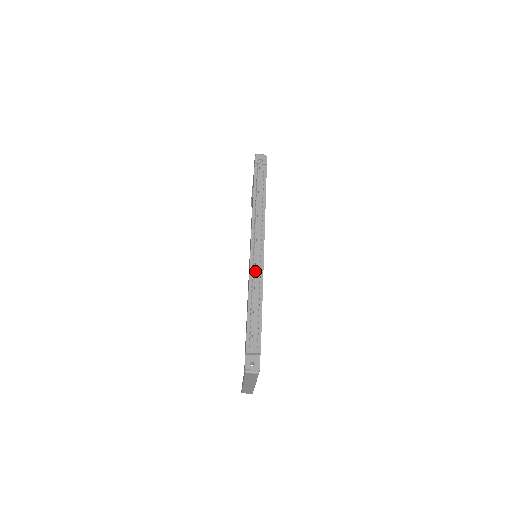
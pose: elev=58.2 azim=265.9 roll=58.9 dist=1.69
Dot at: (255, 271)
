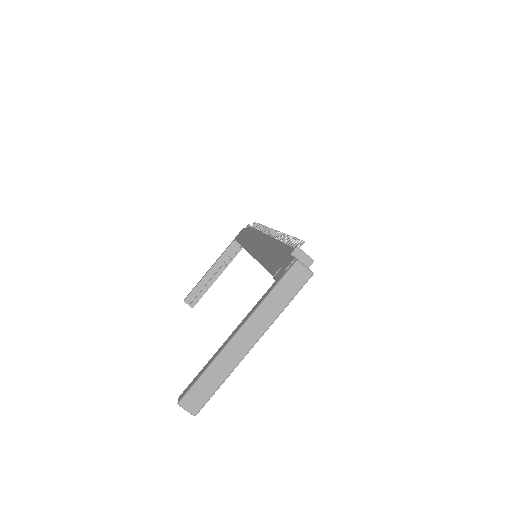
Dot at: occluded
